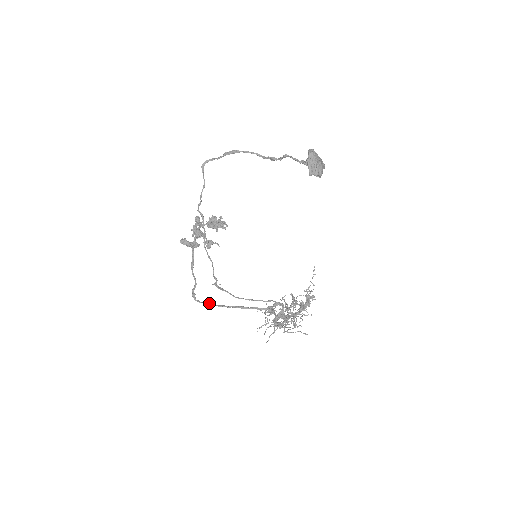
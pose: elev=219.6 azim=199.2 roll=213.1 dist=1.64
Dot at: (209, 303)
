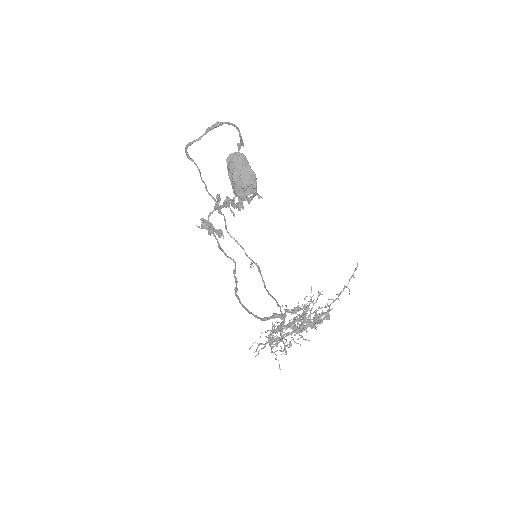
Dot at: (235, 288)
